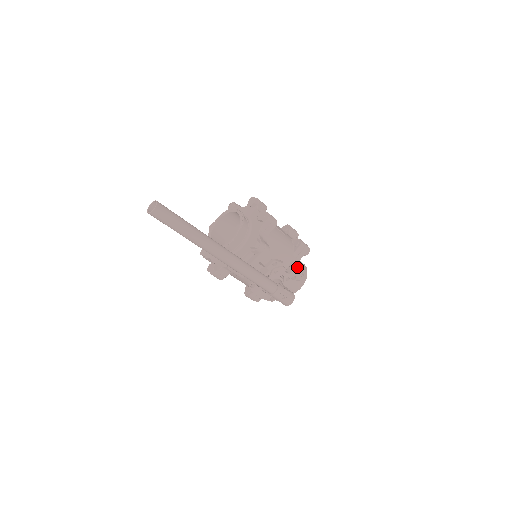
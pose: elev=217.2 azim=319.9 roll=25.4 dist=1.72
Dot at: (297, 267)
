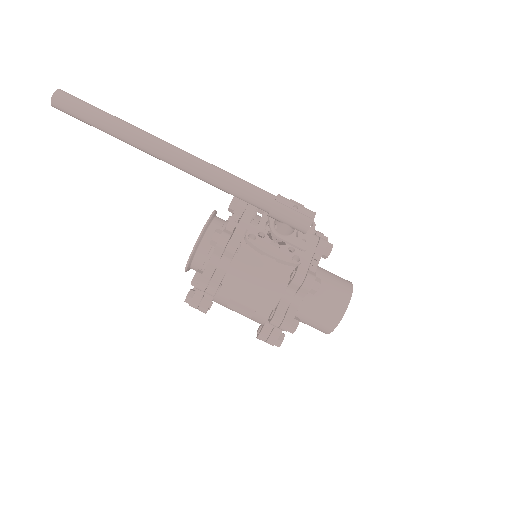
Dot at: occluded
